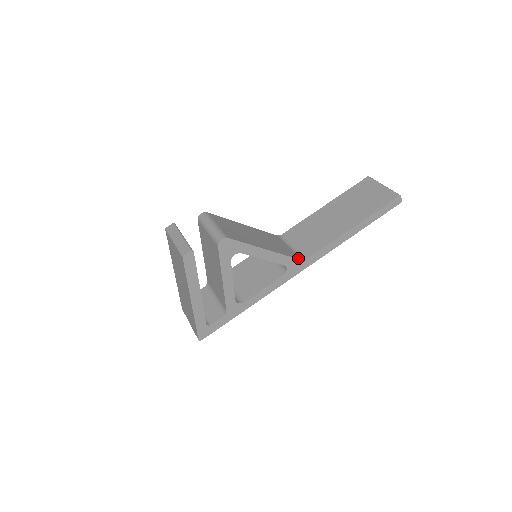
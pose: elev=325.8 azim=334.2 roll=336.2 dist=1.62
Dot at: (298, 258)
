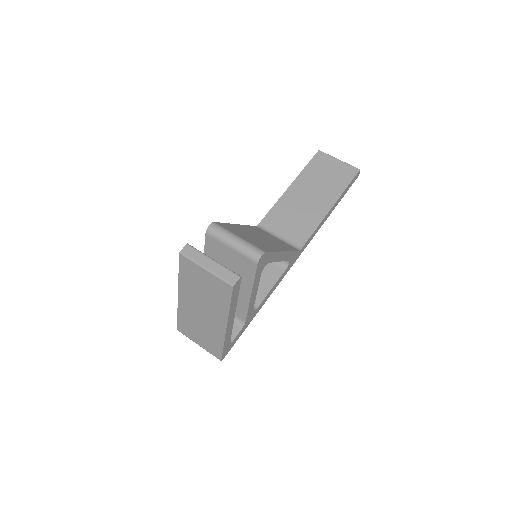
Dot at: (296, 249)
